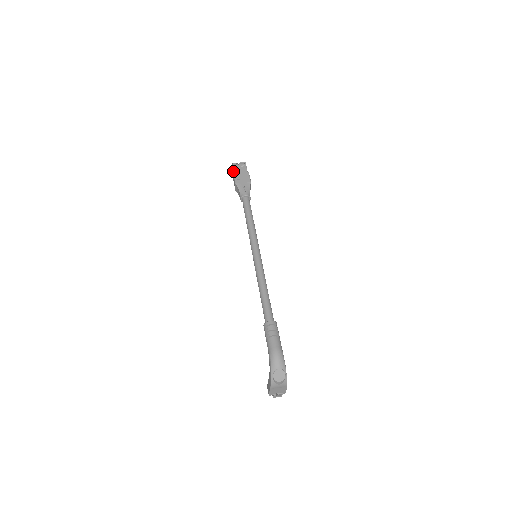
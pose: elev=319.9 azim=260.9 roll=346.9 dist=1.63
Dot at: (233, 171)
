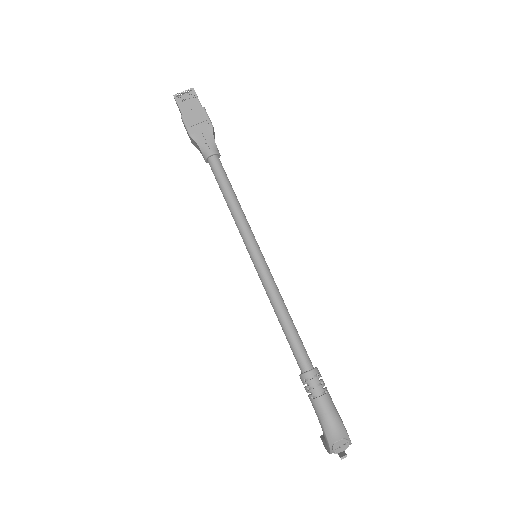
Dot at: occluded
